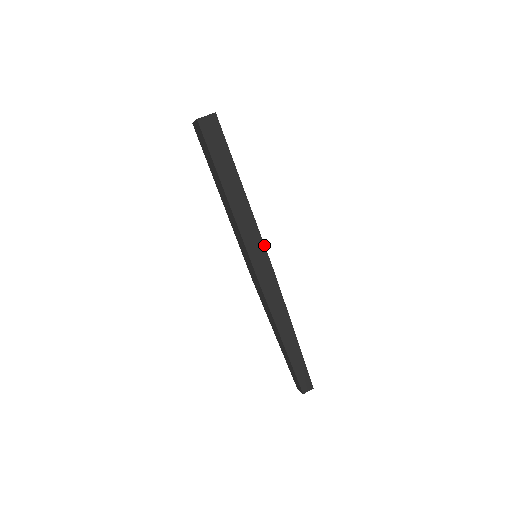
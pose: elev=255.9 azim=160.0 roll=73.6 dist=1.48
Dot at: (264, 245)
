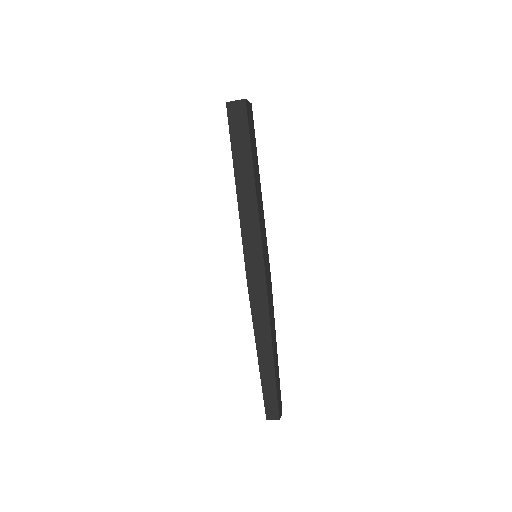
Dot at: (262, 246)
